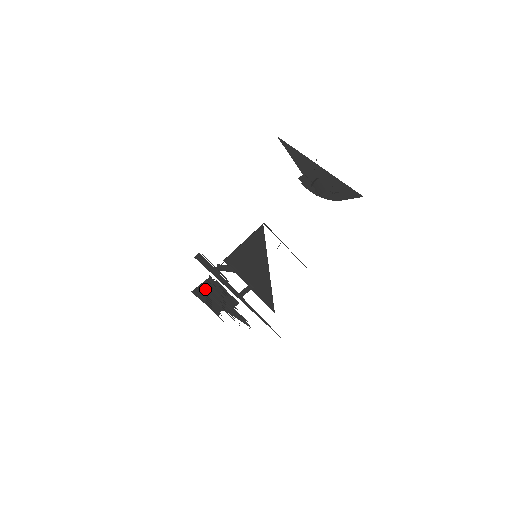
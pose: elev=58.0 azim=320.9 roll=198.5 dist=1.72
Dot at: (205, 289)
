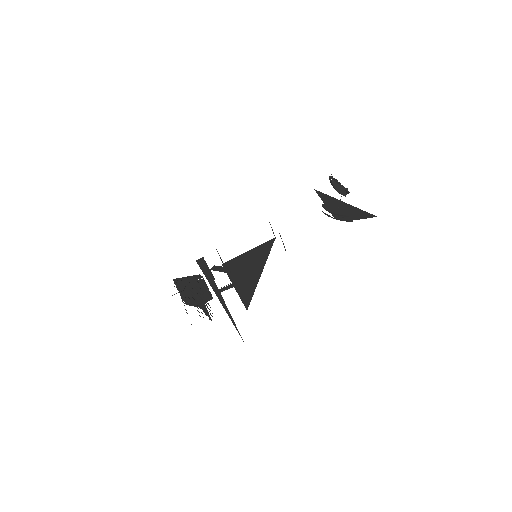
Dot at: (188, 281)
